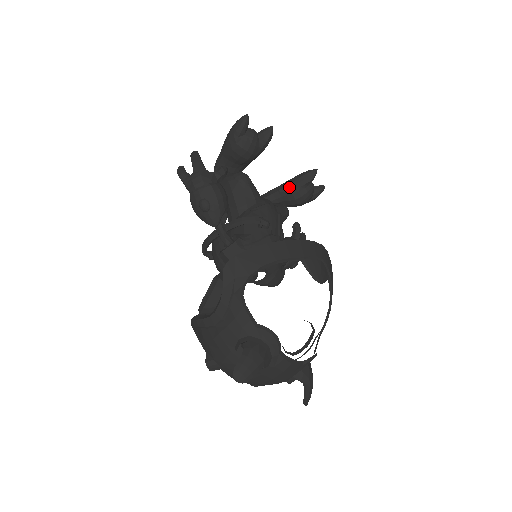
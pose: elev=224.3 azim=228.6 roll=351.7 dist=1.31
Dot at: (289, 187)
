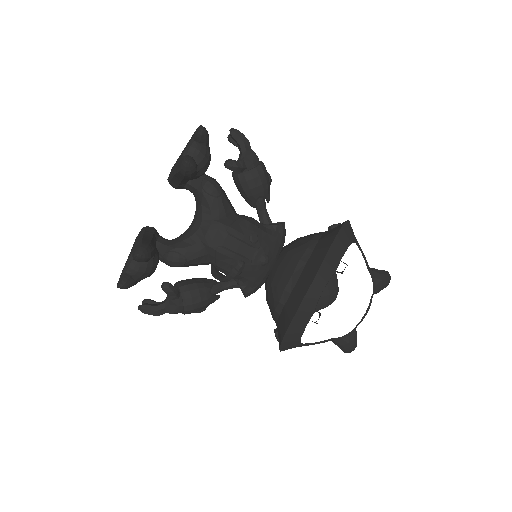
Dot at: occluded
